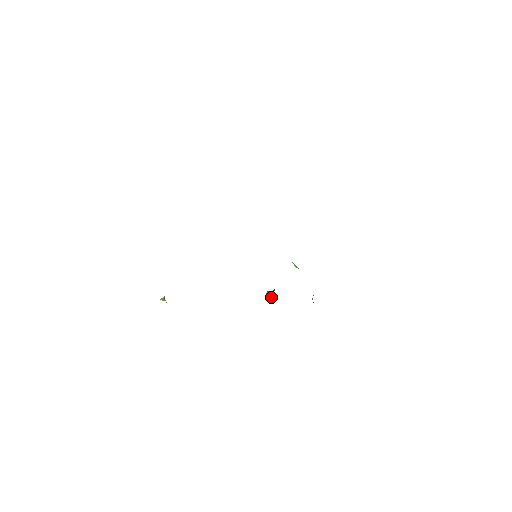
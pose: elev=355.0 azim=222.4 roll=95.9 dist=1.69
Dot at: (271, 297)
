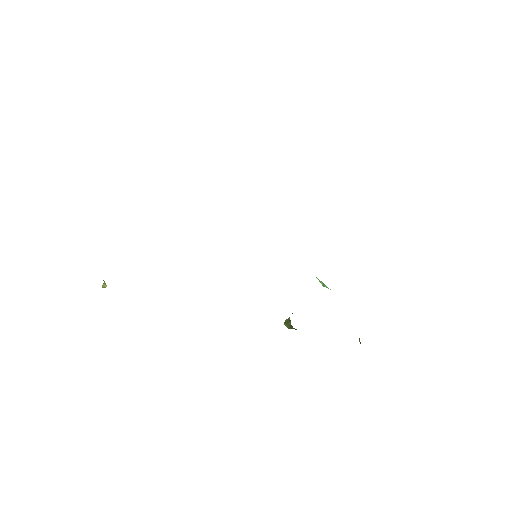
Dot at: (289, 325)
